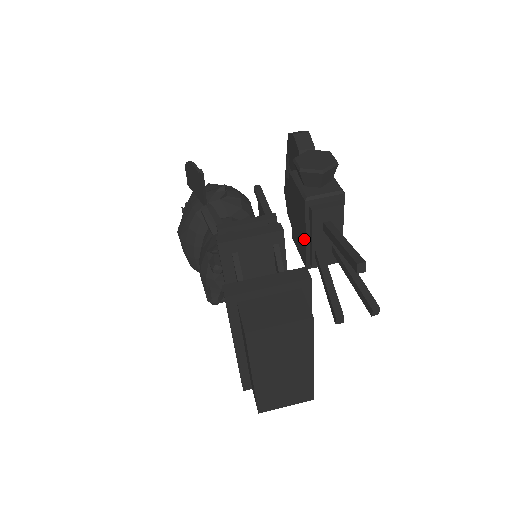
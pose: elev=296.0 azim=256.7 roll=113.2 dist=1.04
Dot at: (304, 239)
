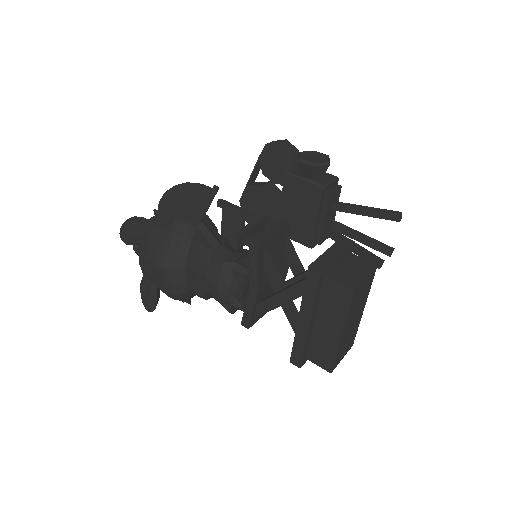
Dot at: (313, 222)
